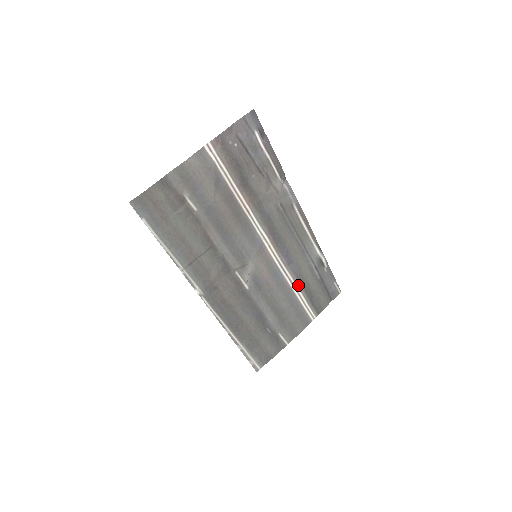
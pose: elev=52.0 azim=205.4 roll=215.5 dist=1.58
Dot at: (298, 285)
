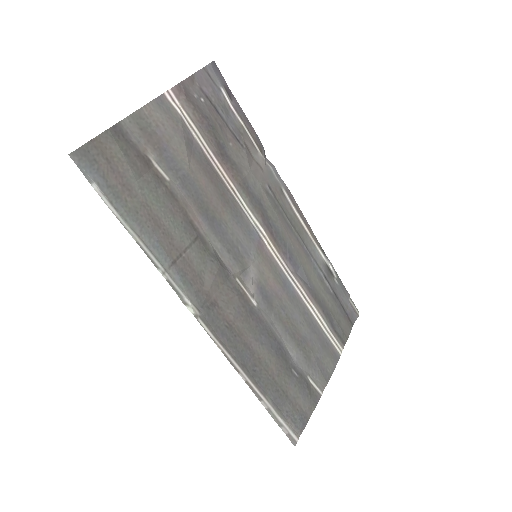
Dot at: (313, 302)
